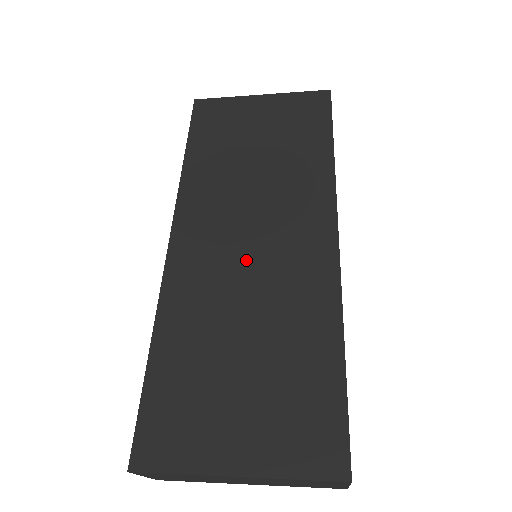
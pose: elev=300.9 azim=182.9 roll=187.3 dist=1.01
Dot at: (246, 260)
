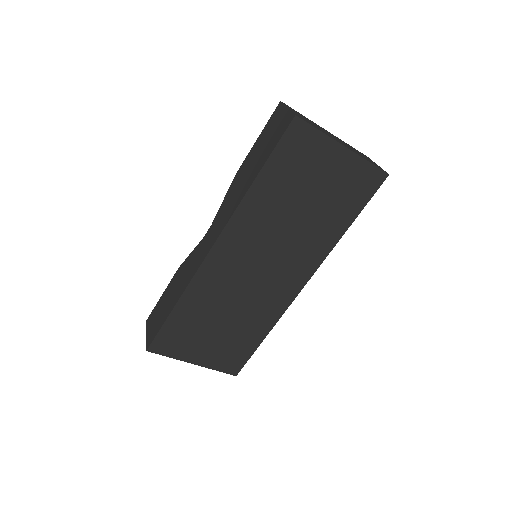
Dot at: (250, 280)
